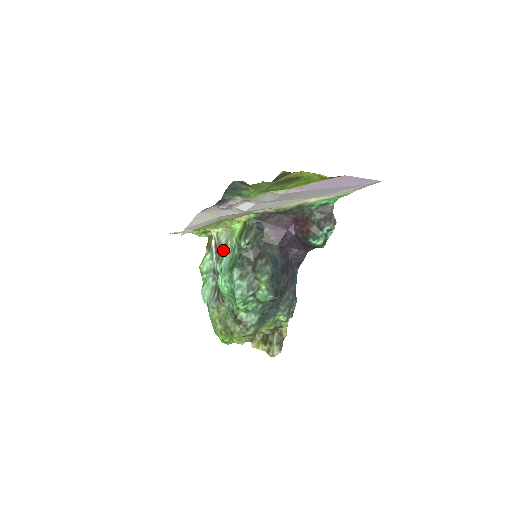
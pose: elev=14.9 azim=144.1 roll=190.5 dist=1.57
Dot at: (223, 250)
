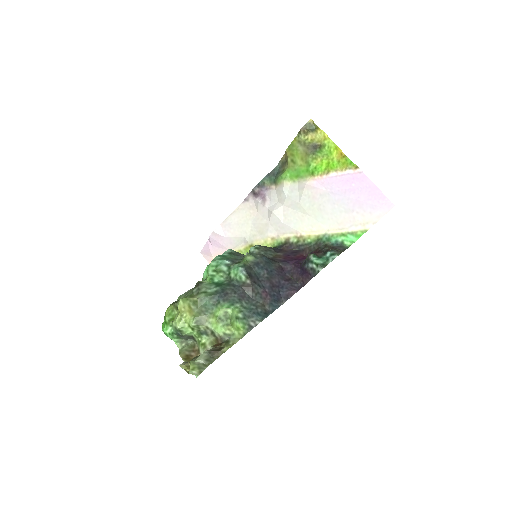
Dot at: occluded
